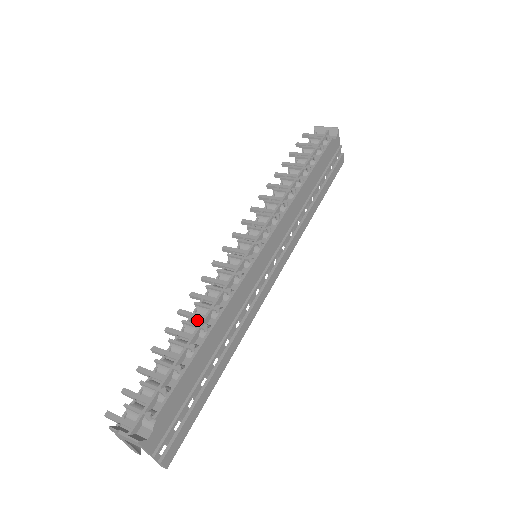
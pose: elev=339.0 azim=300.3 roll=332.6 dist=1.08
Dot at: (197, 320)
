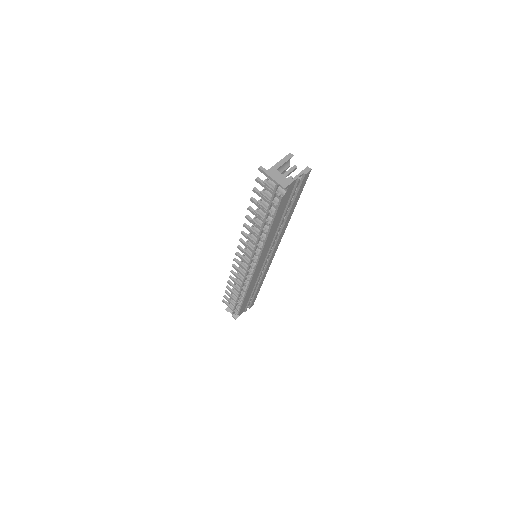
Dot at: (238, 285)
